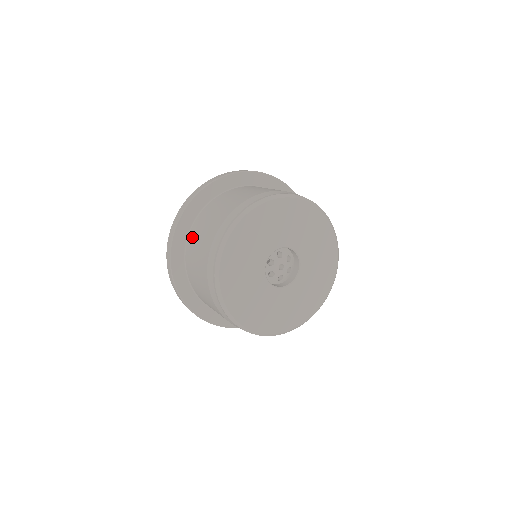
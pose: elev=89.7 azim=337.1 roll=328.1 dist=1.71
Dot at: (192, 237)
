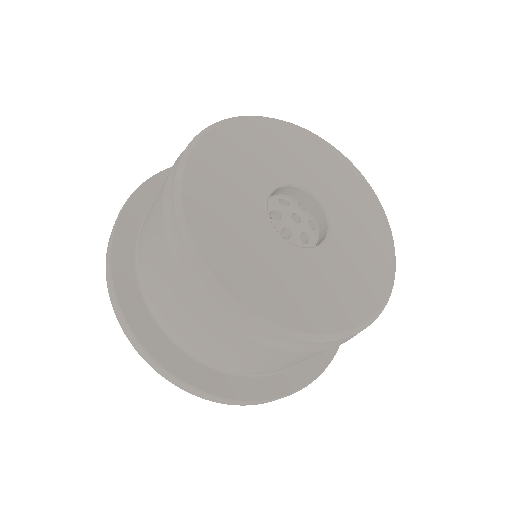
Dot at: (140, 250)
